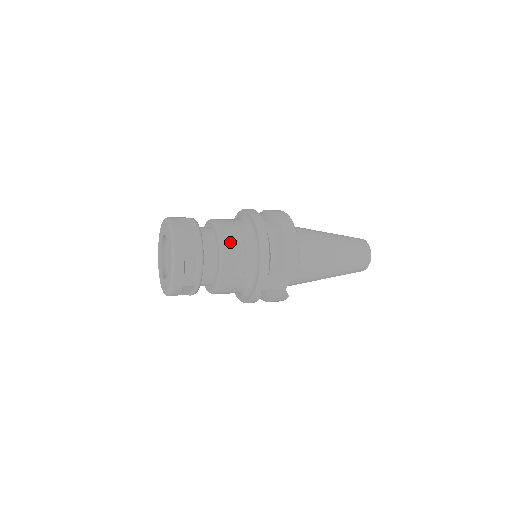
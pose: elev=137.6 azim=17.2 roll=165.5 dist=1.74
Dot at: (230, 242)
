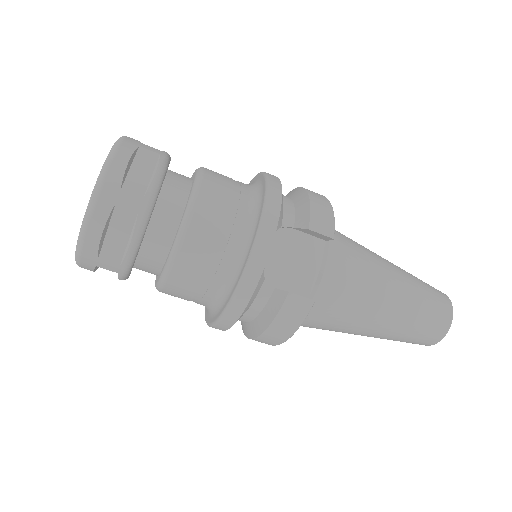
Dot at: (216, 174)
